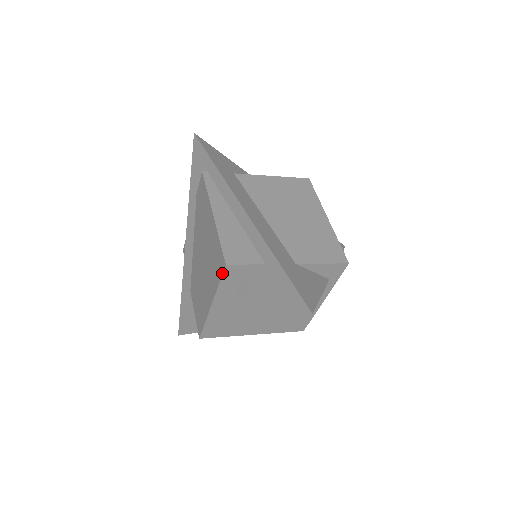
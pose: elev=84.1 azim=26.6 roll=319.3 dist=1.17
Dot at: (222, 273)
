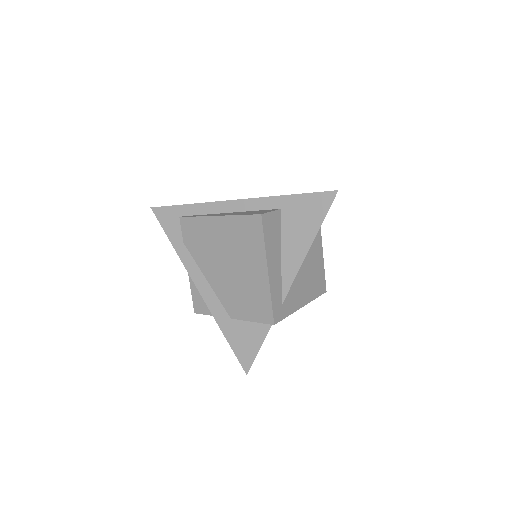
Dot at: (262, 226)
